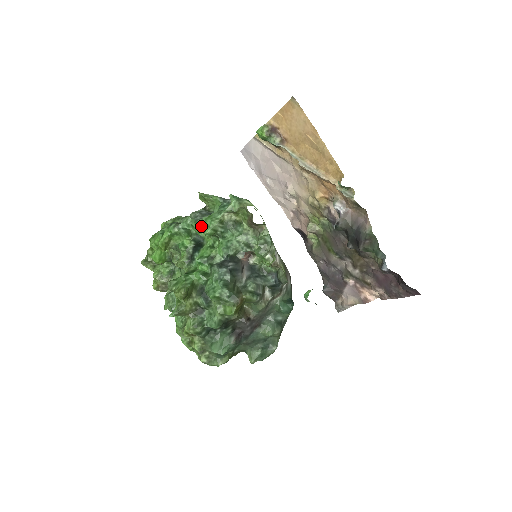
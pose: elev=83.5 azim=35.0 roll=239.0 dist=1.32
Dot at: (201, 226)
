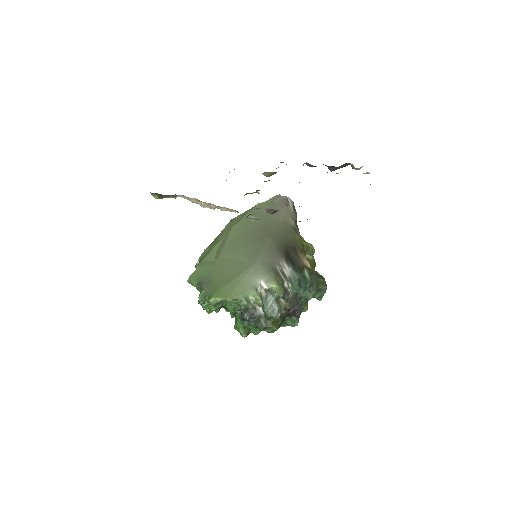
Dot at: occluded
